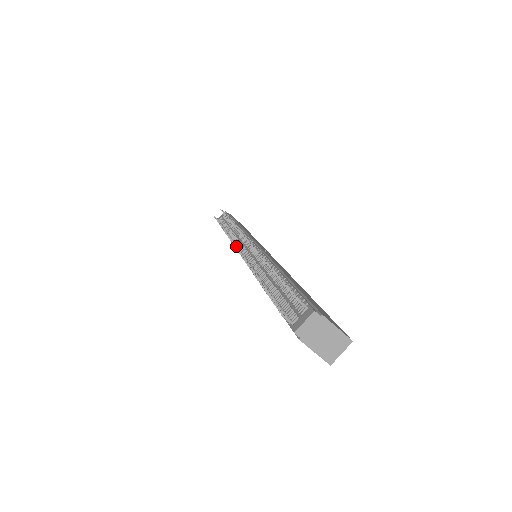
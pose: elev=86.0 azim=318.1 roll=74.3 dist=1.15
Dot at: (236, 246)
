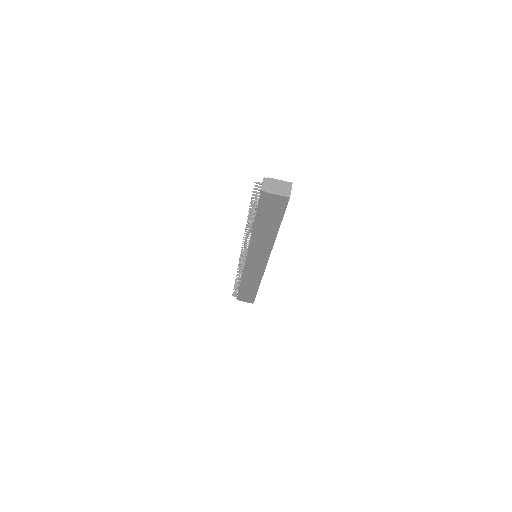
Dot at: (241, 258)
